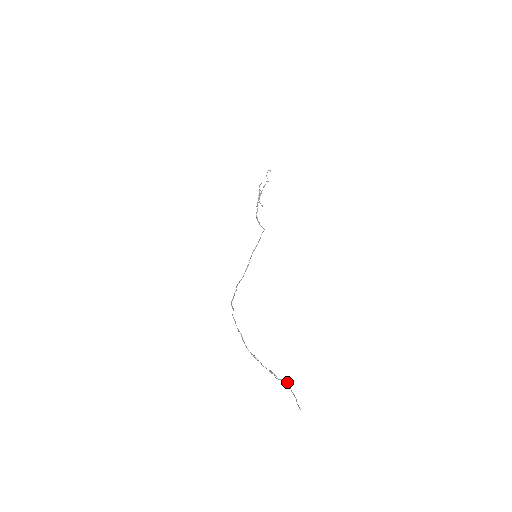
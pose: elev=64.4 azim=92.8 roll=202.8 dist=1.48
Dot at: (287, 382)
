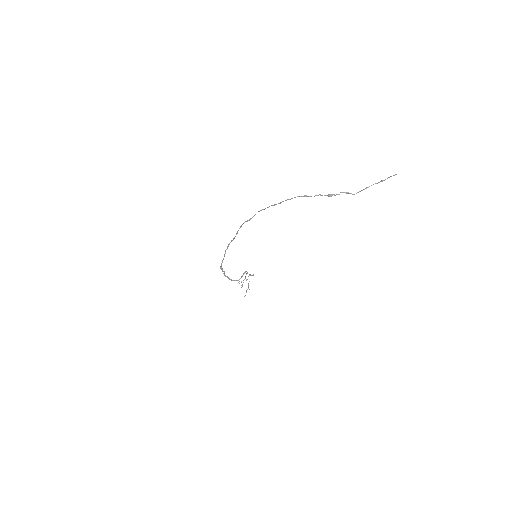
Dot at: (361, 190)
